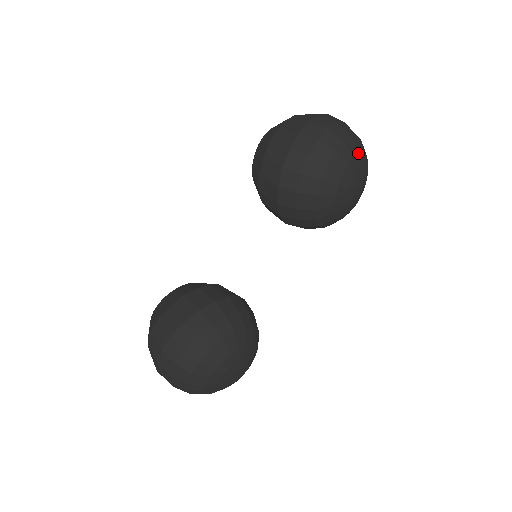
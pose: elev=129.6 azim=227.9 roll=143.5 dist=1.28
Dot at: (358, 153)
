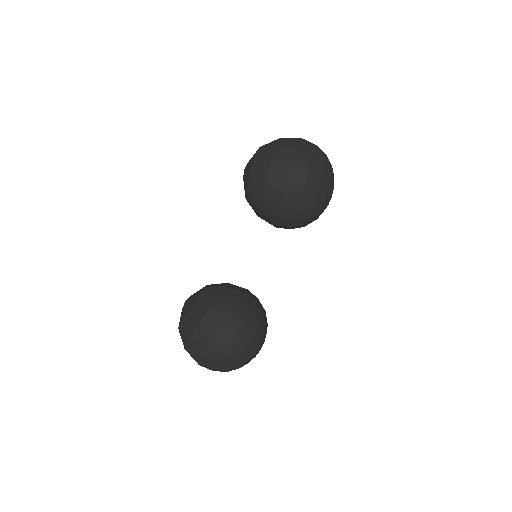
Dot at: (332, 171)
